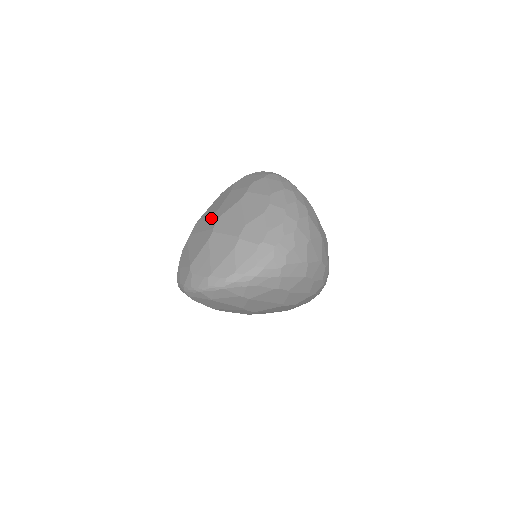
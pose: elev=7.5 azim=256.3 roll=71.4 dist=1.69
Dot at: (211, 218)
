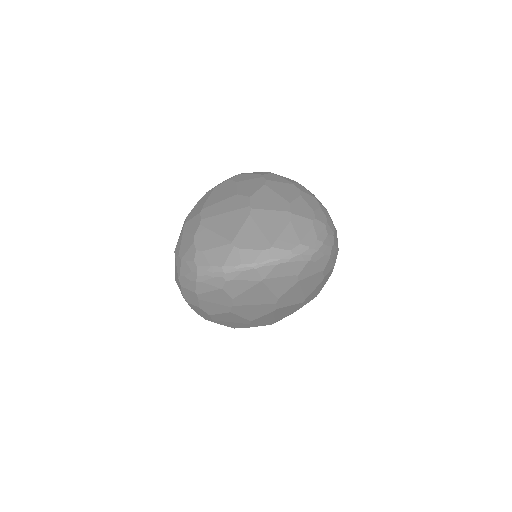
Dot at: (232, 201)
